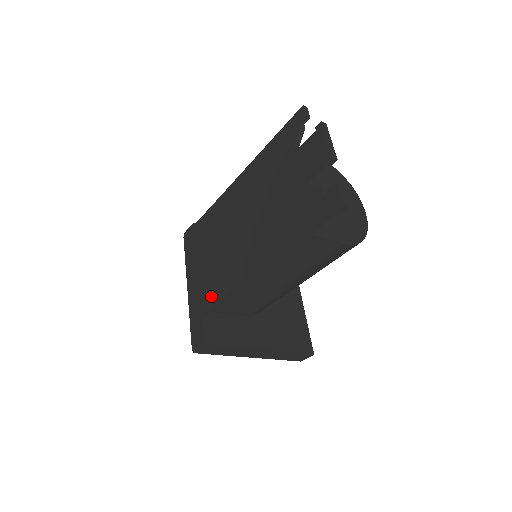
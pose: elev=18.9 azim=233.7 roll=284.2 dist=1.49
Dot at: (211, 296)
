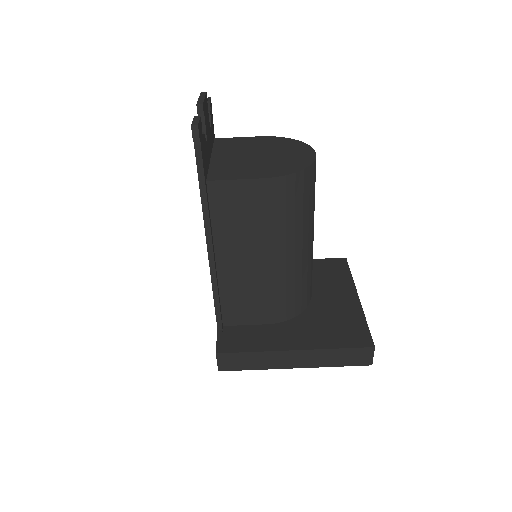
Dot at: occluded
